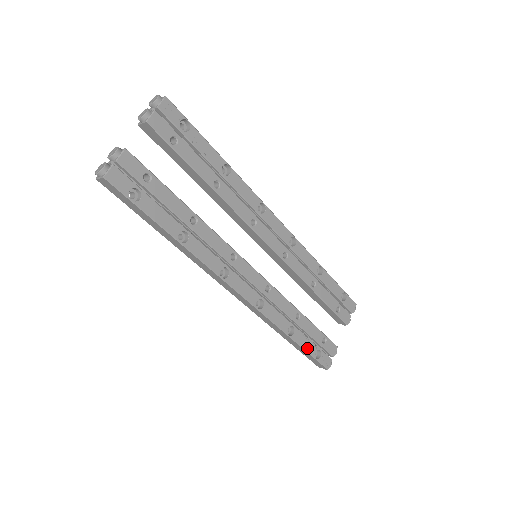
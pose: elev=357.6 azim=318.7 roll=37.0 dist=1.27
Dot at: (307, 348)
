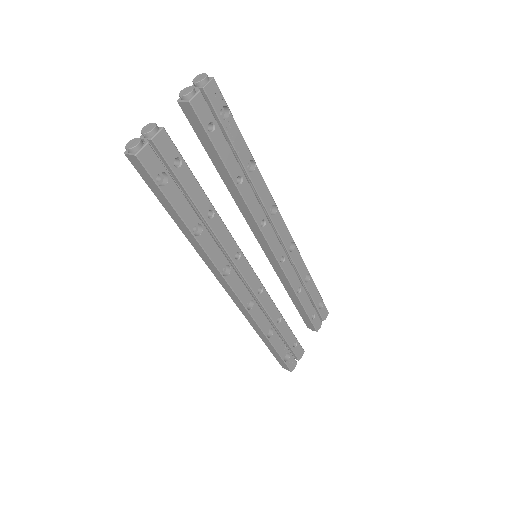
Dot at: (279, 350)
